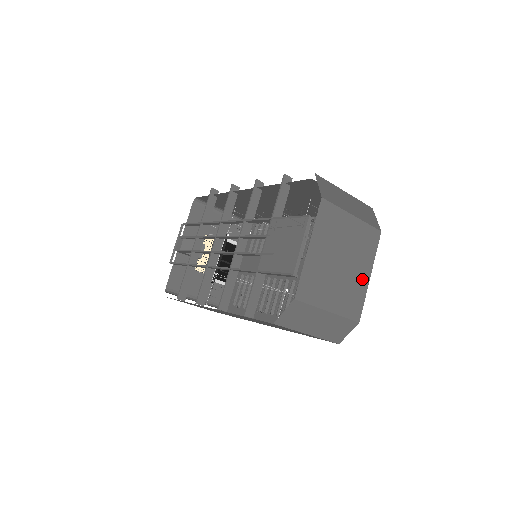
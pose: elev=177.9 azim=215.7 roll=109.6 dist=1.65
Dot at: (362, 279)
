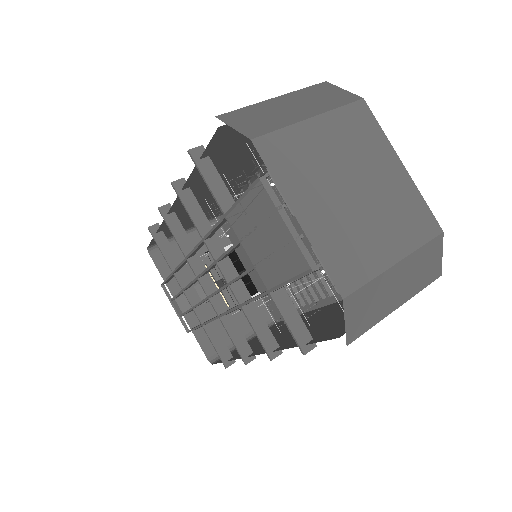
Dot at: (397, 179)
